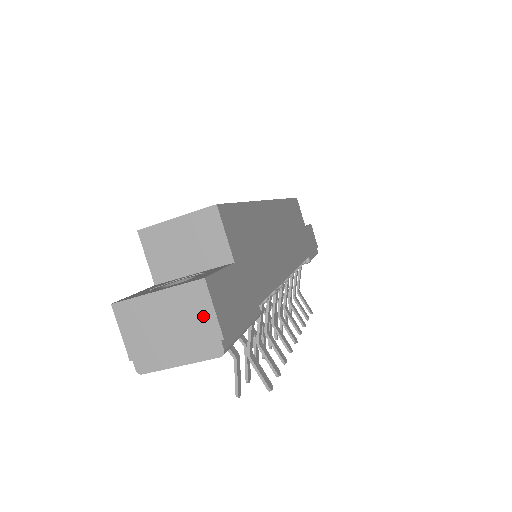
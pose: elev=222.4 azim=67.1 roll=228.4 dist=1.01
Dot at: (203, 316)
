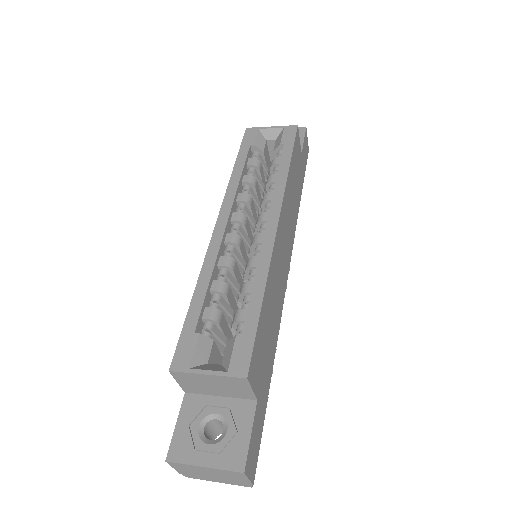
Dot at: (240, 479)
